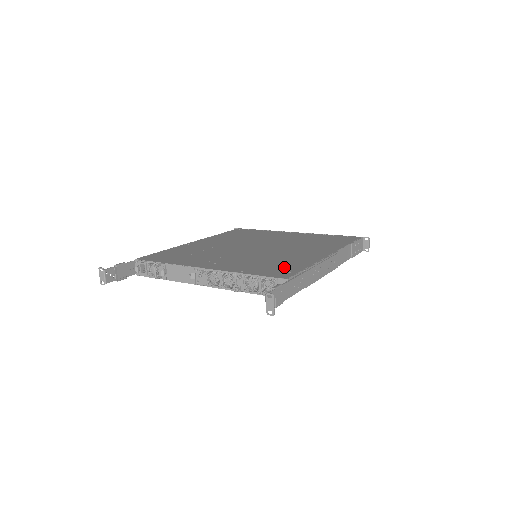
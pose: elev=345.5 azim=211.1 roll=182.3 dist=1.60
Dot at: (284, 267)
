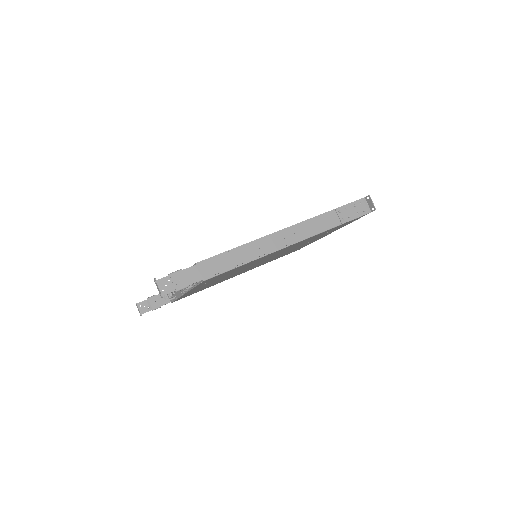
Dot at: occluded
